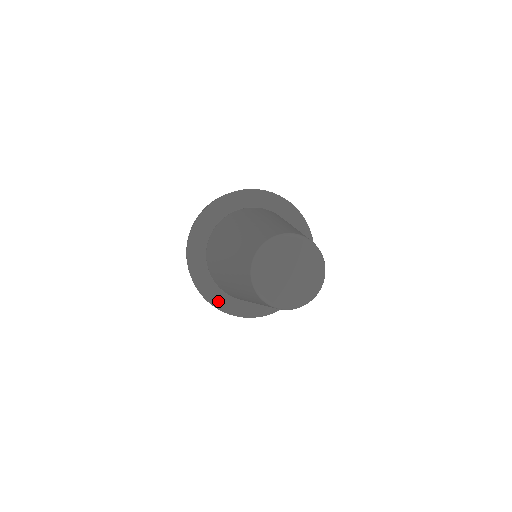
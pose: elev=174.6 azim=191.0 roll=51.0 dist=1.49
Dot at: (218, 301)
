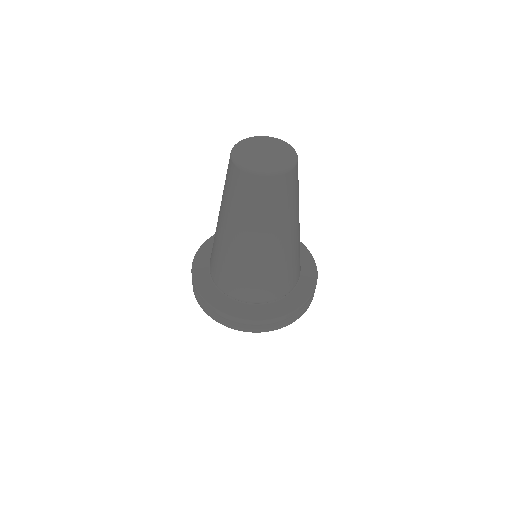
Dot at: (252, 314)
